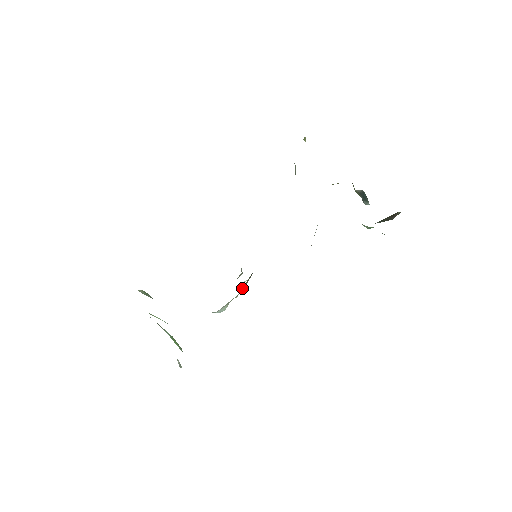
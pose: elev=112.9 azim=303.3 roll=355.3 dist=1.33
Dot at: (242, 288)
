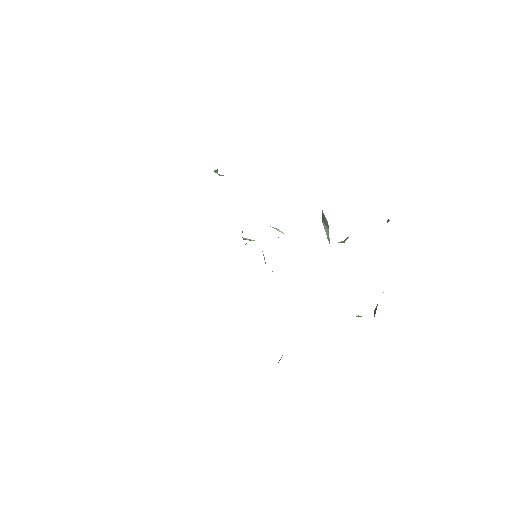
Dot at: occluded
